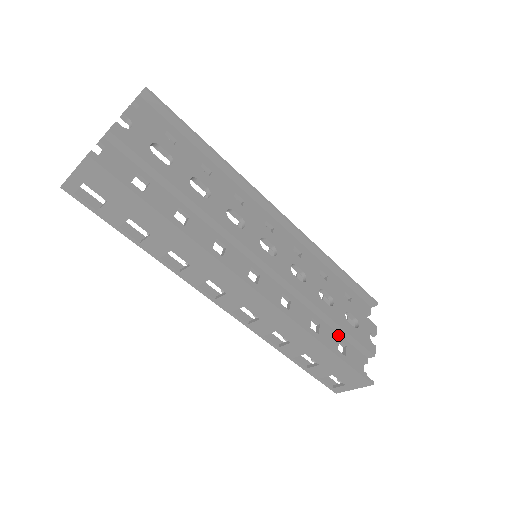
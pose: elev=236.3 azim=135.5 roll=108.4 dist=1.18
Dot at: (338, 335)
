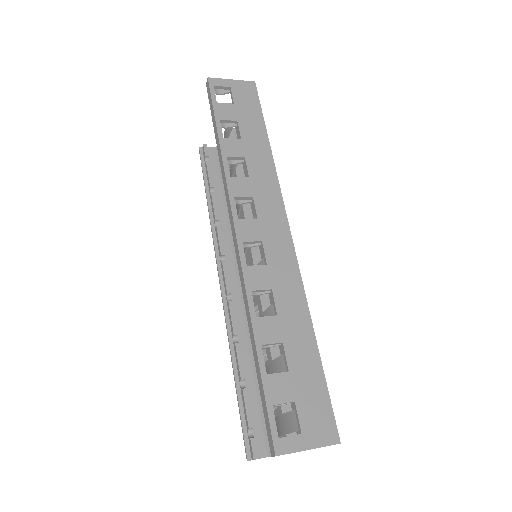
Dot at: occluded
